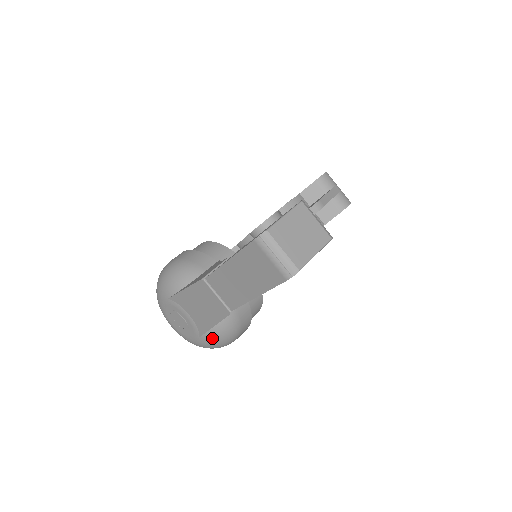
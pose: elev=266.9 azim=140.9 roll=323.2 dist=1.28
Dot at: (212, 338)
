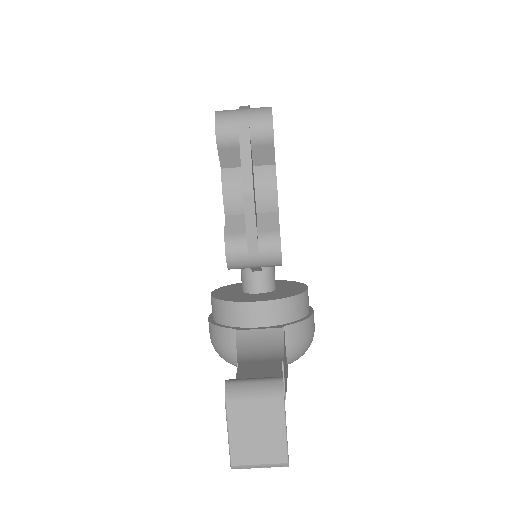
Dot at: occluded
